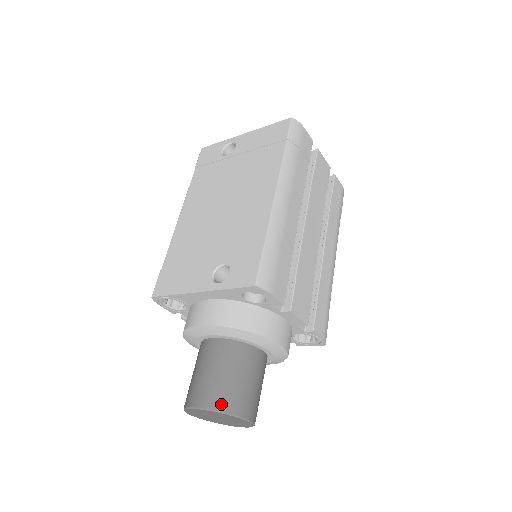
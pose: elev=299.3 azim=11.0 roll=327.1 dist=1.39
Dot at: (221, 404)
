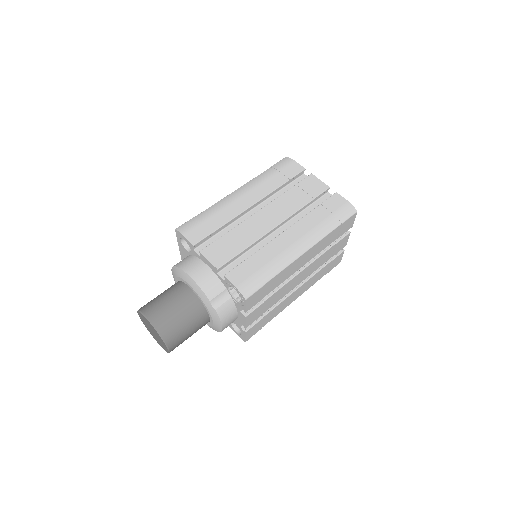
Dot at: (142, 307)
